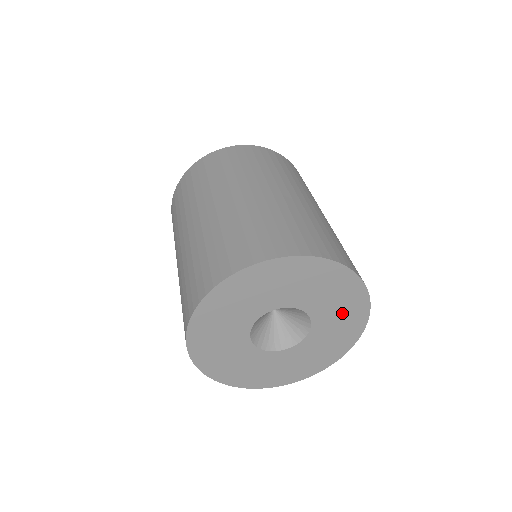
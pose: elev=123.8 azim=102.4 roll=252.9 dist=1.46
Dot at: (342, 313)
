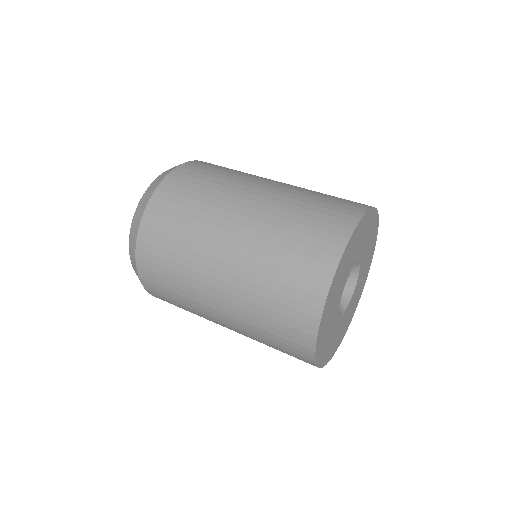
Dot at: (370, 242)
